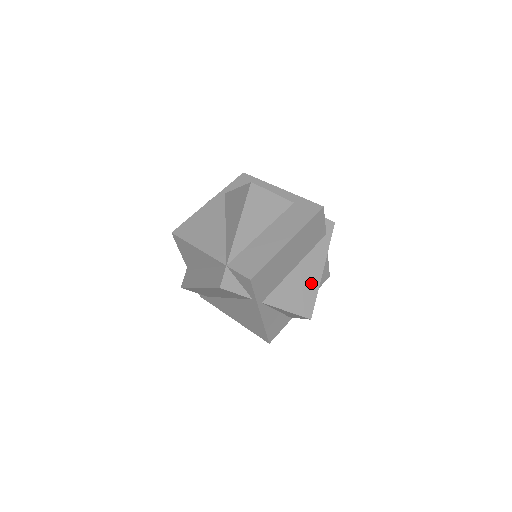
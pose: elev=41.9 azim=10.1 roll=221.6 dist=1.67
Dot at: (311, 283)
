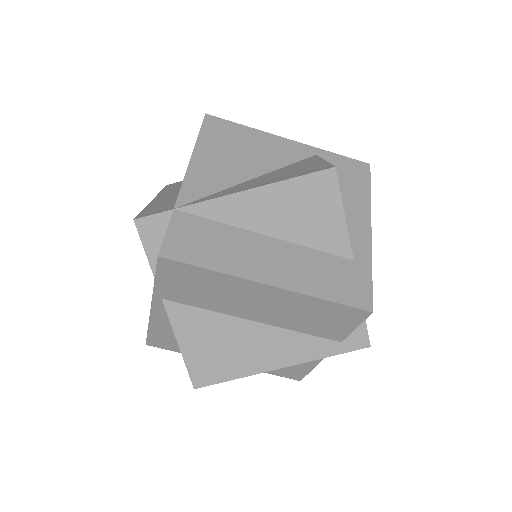
Dot at: (247, 359)
